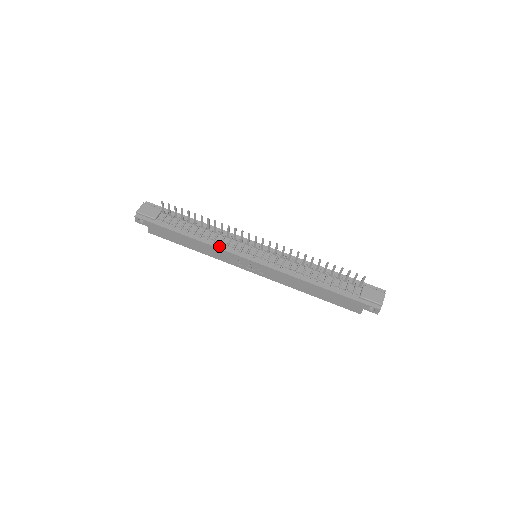
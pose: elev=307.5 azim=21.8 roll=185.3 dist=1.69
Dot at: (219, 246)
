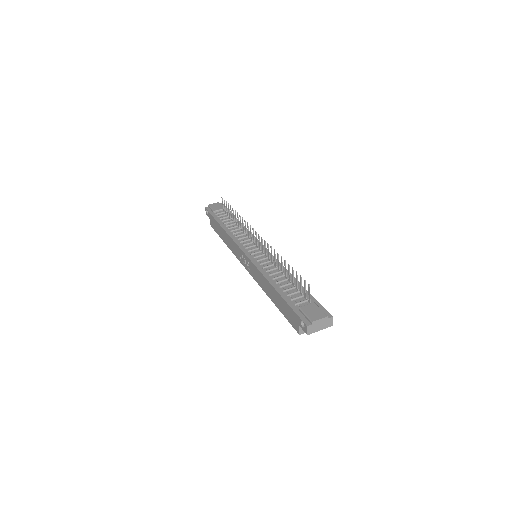
Dot at: (234, 237)
